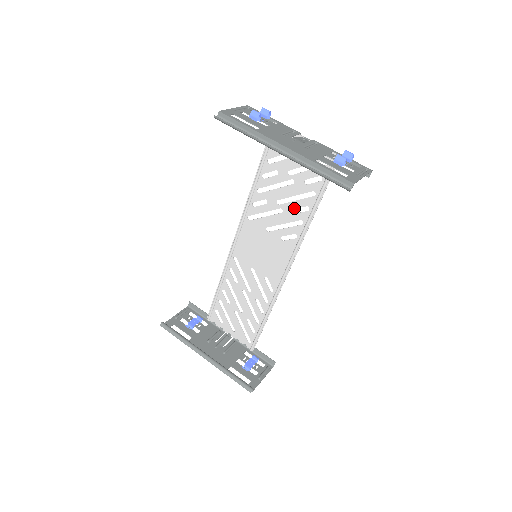
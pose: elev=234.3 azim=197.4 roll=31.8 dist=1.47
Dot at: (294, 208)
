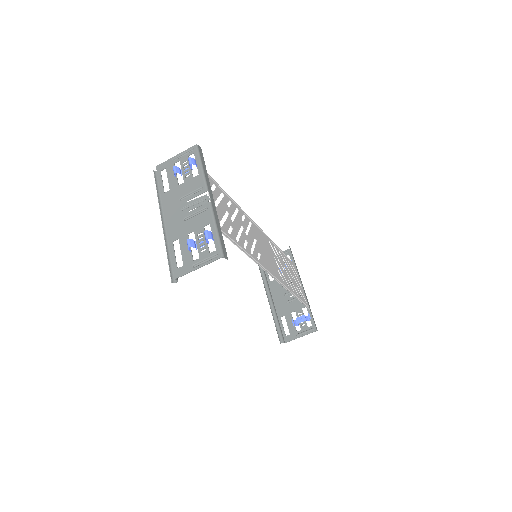
Dot at: (244, 240)
